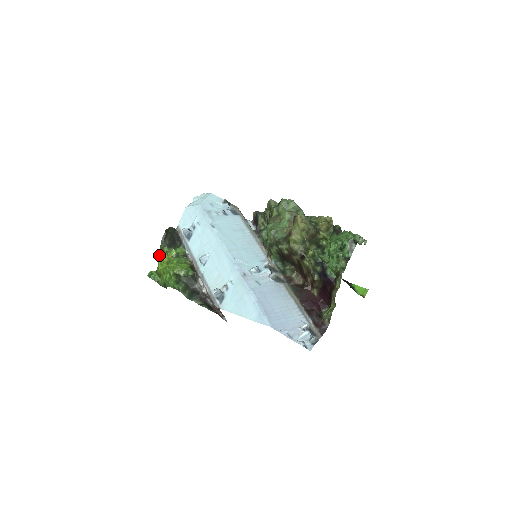
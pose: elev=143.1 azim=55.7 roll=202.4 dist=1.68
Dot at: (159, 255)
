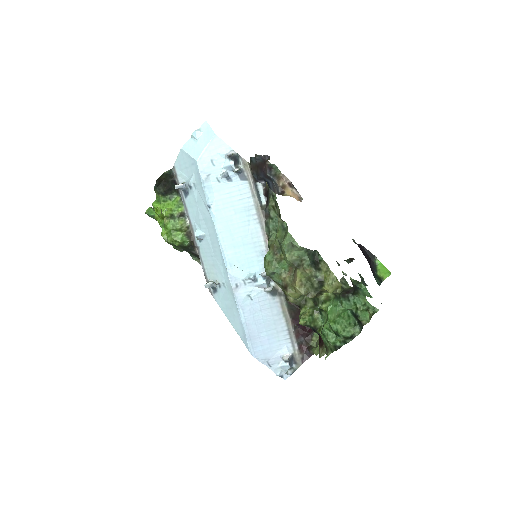
Dot at: (153, 204)
